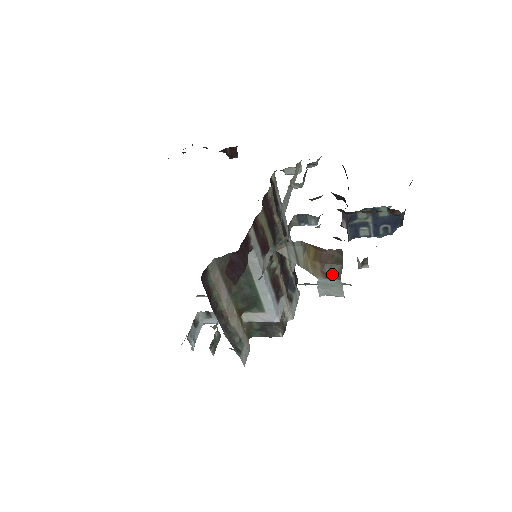
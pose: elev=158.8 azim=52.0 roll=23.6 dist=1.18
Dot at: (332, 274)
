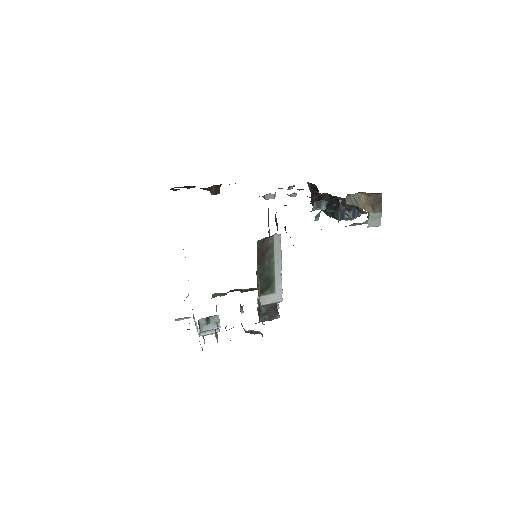
Dot at: (377, 209)
